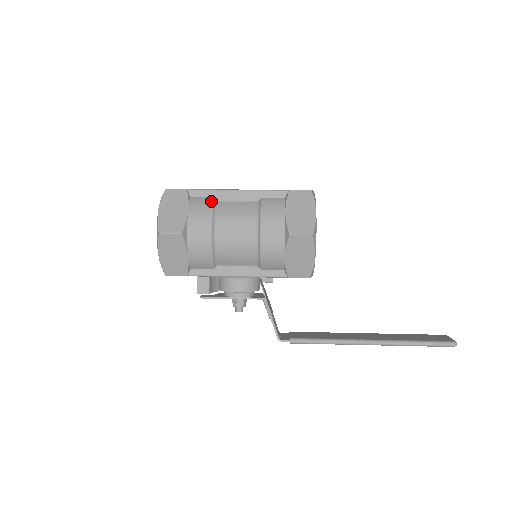
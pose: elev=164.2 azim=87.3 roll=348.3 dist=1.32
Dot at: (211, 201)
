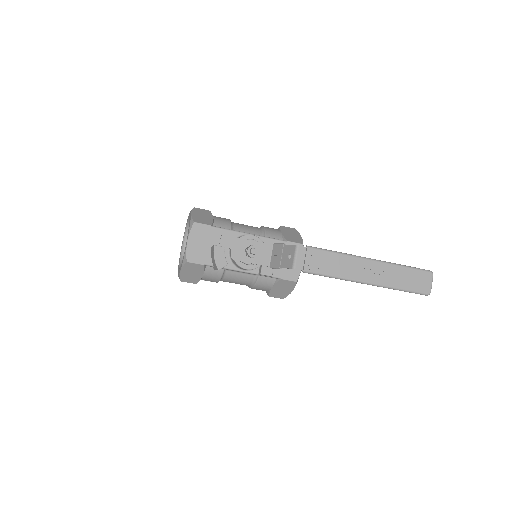
Dot at: occluded
